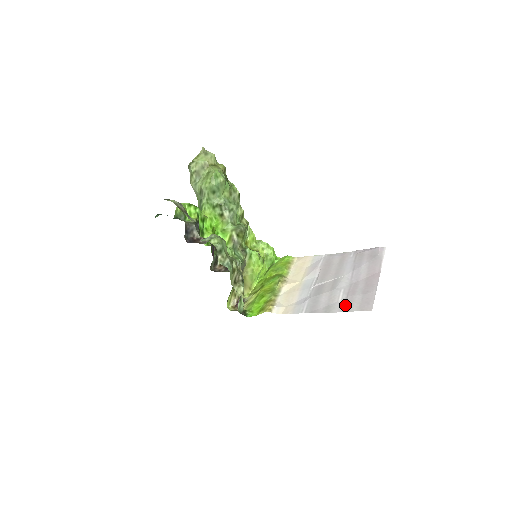
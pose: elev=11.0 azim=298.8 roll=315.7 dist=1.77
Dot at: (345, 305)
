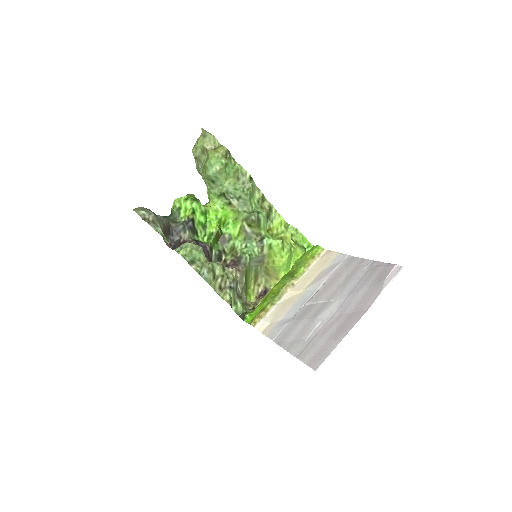
Dot at: (304, 348)
